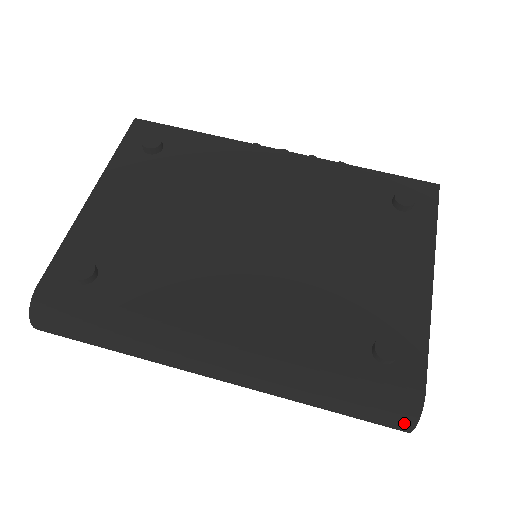
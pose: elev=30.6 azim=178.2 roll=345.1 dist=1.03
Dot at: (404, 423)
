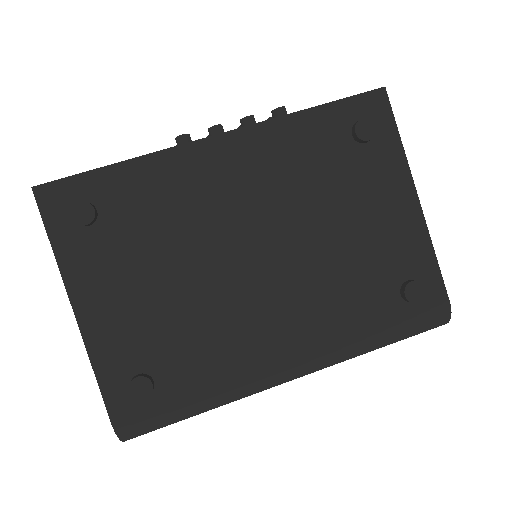
Dot at: occluded
